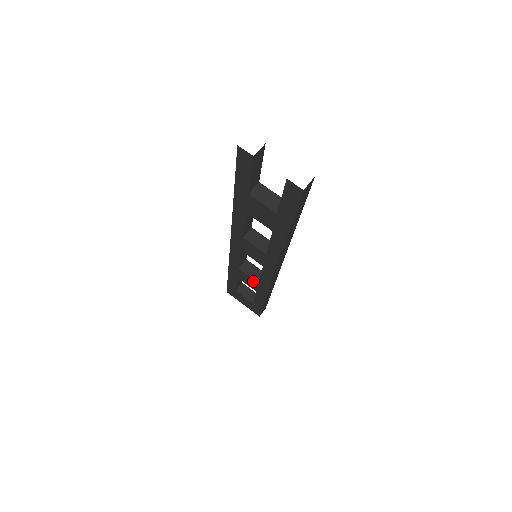
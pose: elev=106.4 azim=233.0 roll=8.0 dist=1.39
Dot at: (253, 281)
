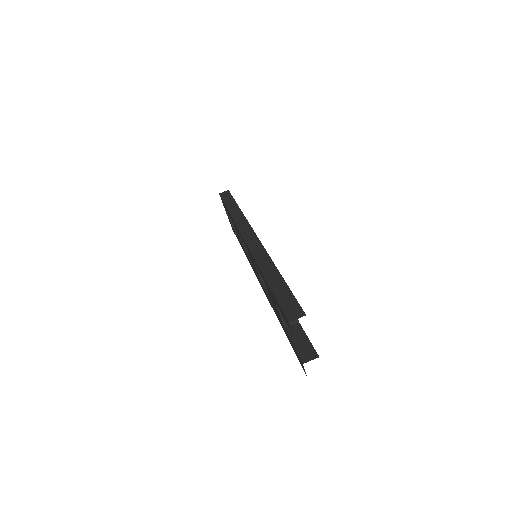
Dot at: (242, 245)
